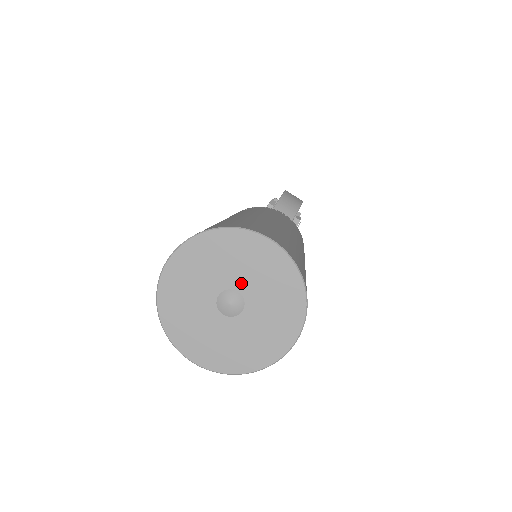
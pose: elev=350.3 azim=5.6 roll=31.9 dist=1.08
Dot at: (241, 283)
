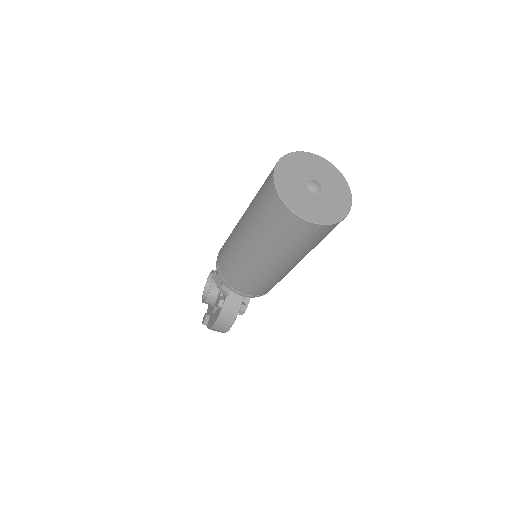
Dot at: (314, 176)
